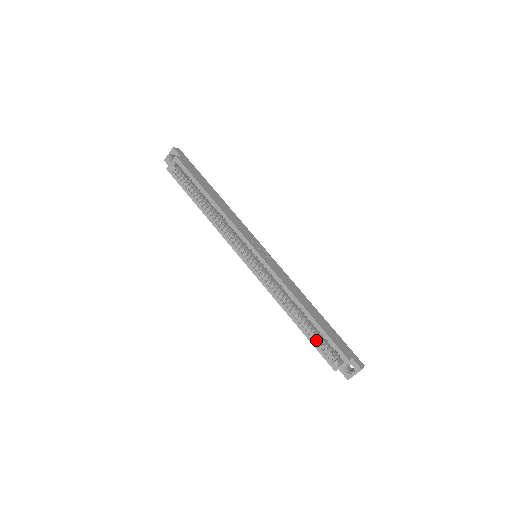
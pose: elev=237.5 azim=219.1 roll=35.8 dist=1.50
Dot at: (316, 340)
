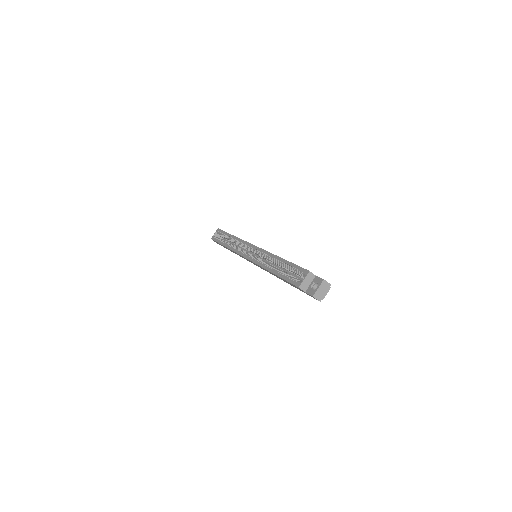
Dot at: (286, 275)
